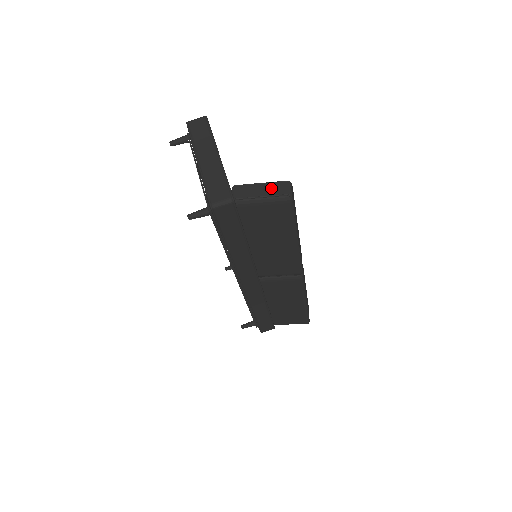
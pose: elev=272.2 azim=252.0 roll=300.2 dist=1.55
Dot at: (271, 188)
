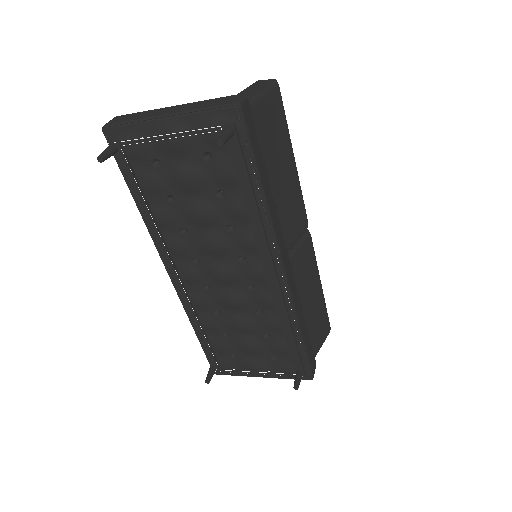
Dot at: (256, 86)
